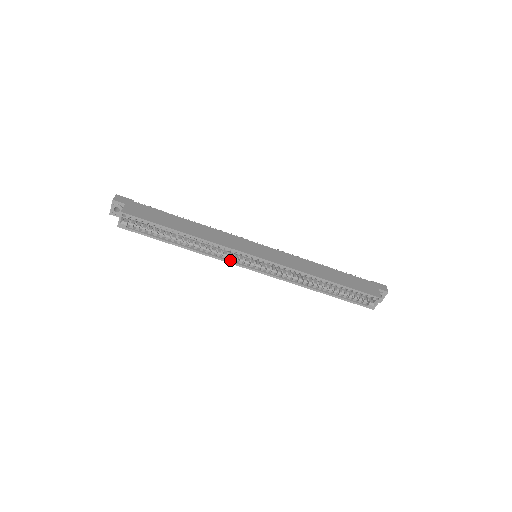
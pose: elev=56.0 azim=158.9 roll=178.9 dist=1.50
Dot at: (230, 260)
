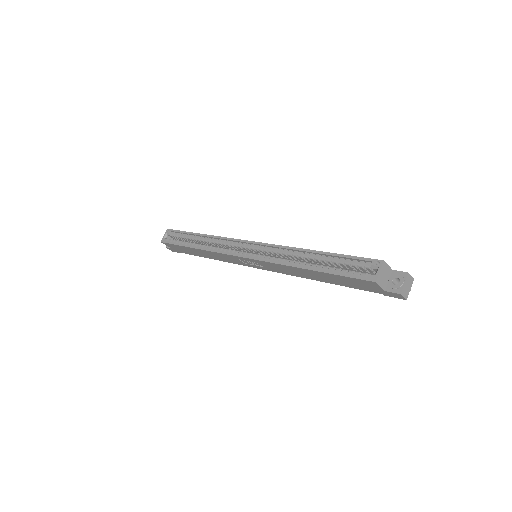
Dot at: (227, 253)
